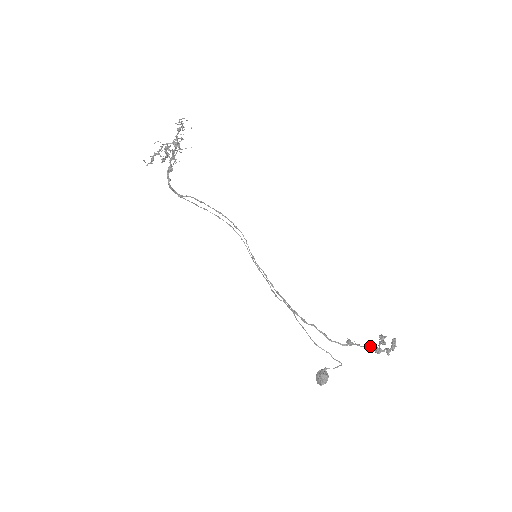
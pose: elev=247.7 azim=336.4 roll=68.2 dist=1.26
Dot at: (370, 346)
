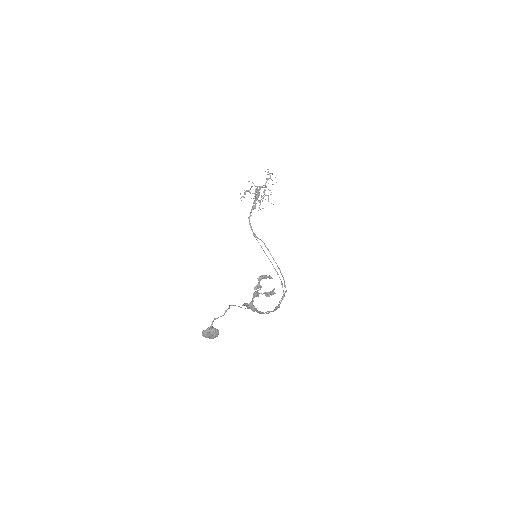
Dot at: occluded
